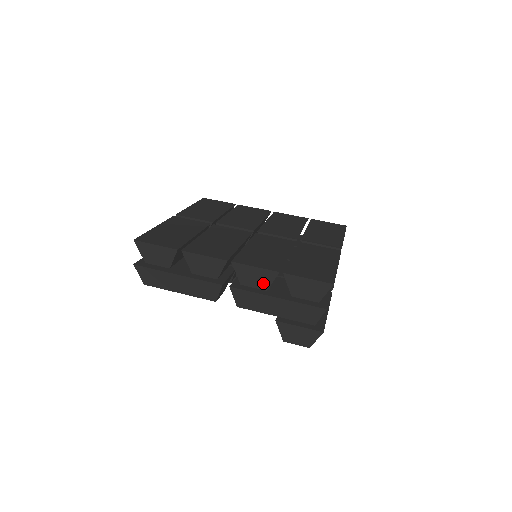
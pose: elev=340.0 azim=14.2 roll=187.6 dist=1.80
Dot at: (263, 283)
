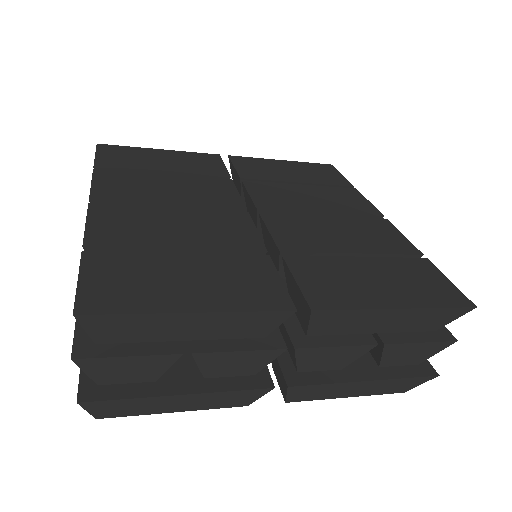
Dot at: occluded
